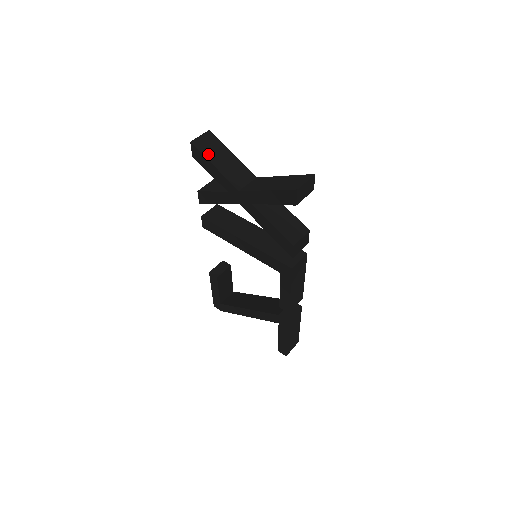
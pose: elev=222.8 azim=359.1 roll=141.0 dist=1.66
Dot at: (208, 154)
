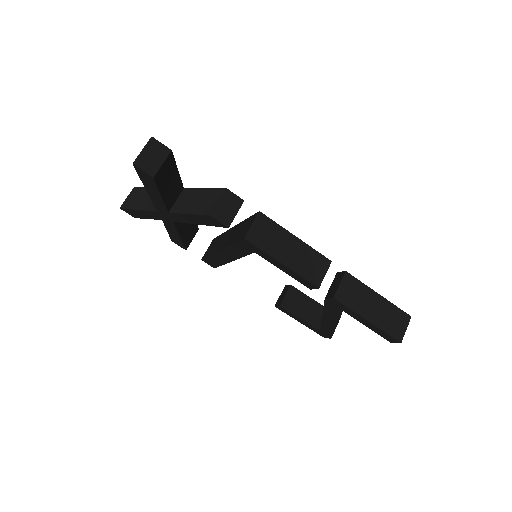
Dot at: (132, 205)
